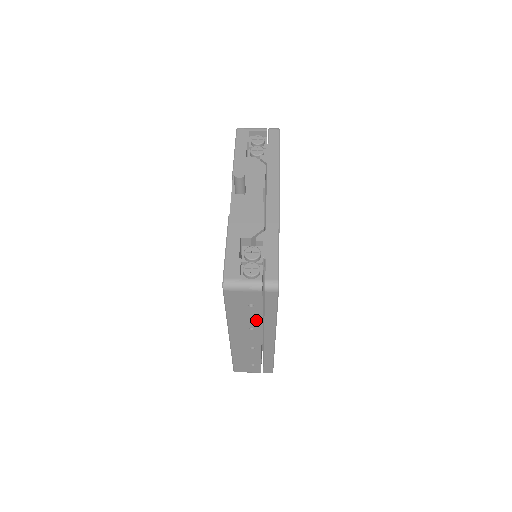
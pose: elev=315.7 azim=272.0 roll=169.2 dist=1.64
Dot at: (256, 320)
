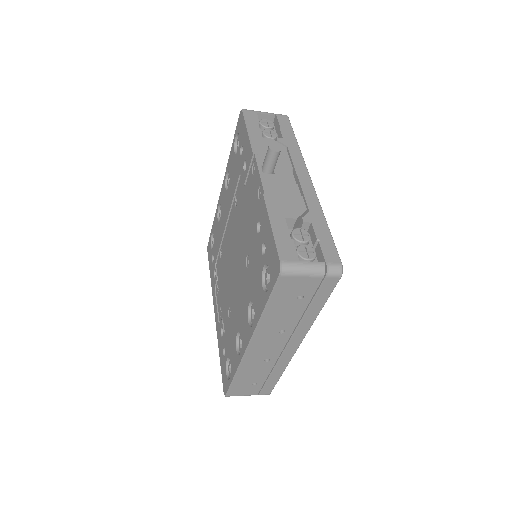
Dot at: (294, 319)
